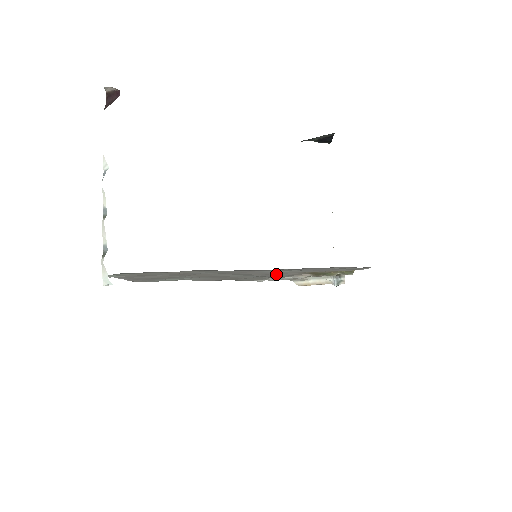
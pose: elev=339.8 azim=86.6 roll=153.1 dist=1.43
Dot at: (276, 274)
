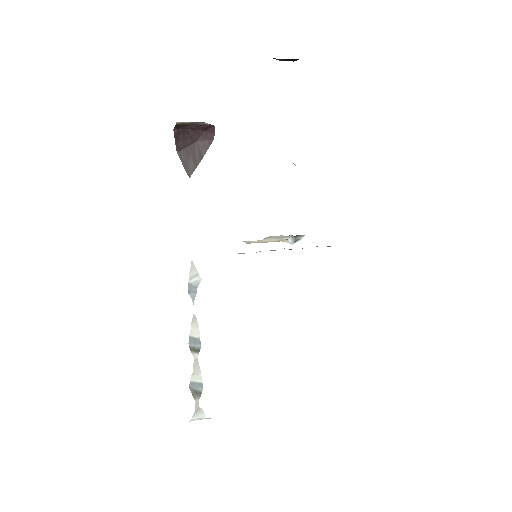
Dot at: occluded
